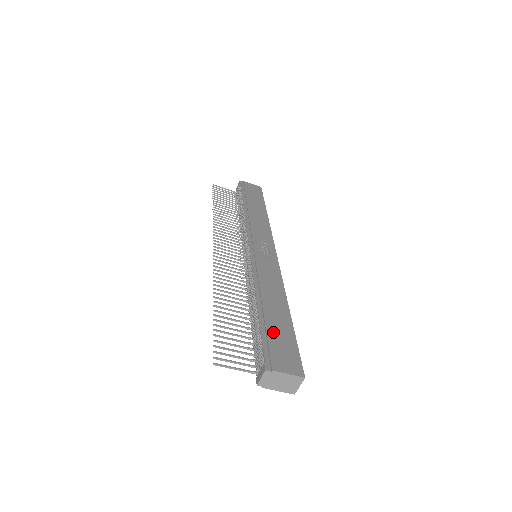
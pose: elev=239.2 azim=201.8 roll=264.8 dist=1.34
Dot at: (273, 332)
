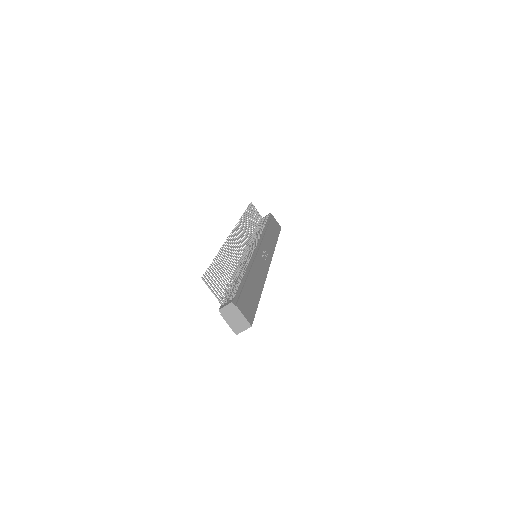
Dot at: (247, 292)
